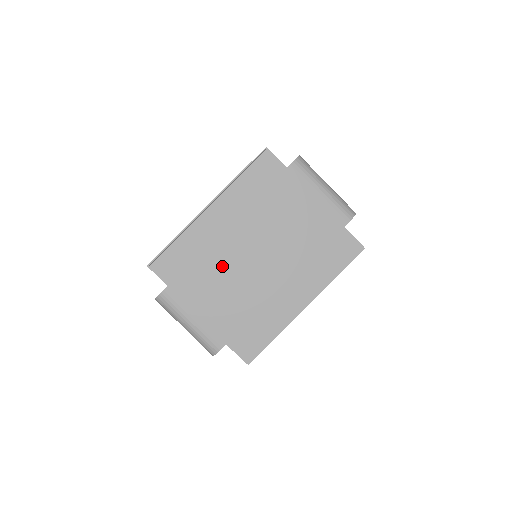
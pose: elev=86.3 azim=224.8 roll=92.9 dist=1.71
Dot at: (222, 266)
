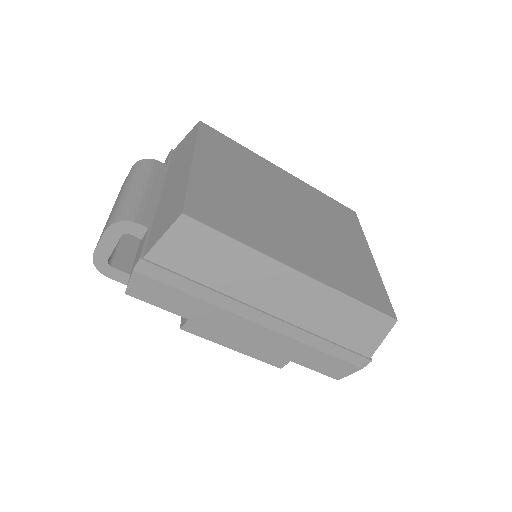
Dot at: (255, 181)
